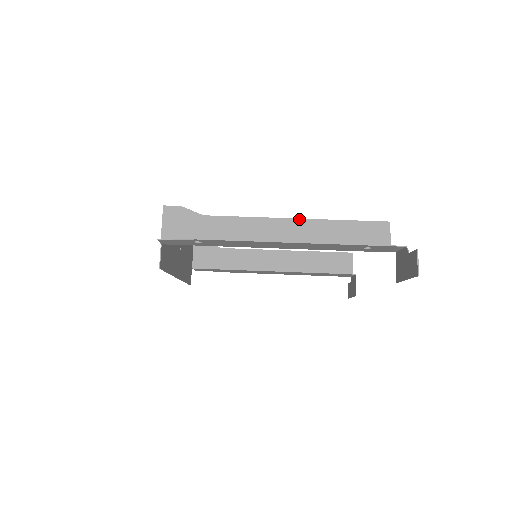
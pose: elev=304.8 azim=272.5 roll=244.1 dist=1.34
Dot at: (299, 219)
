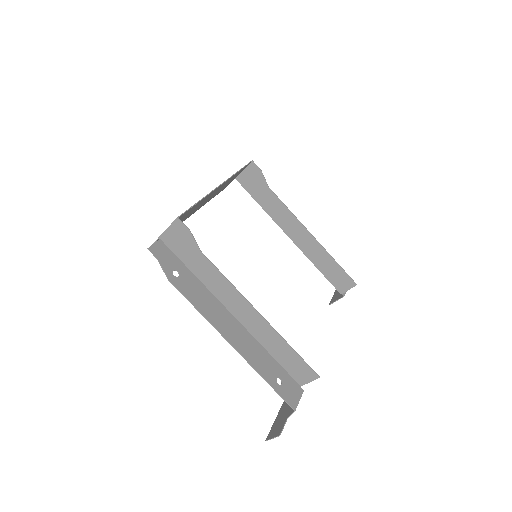
Dot at: (263, 318)
